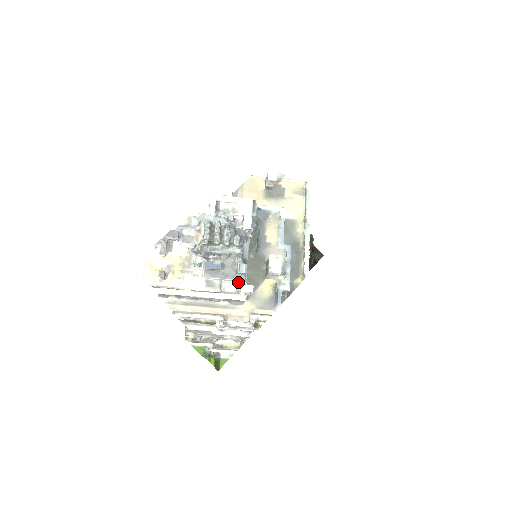
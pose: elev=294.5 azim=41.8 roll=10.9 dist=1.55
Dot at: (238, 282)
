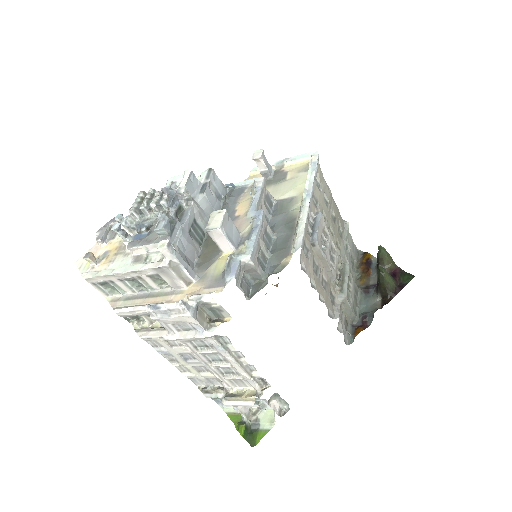
Dot at: occluded
